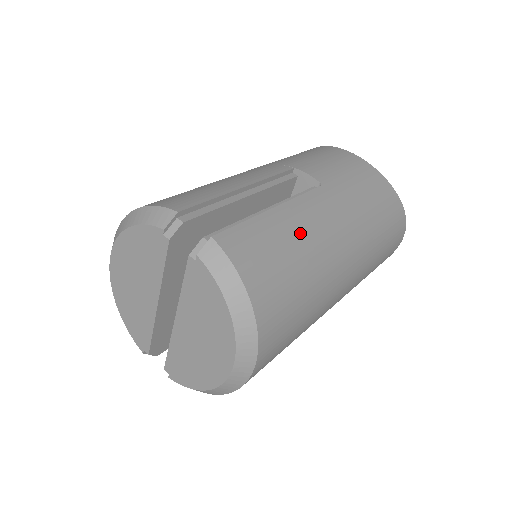
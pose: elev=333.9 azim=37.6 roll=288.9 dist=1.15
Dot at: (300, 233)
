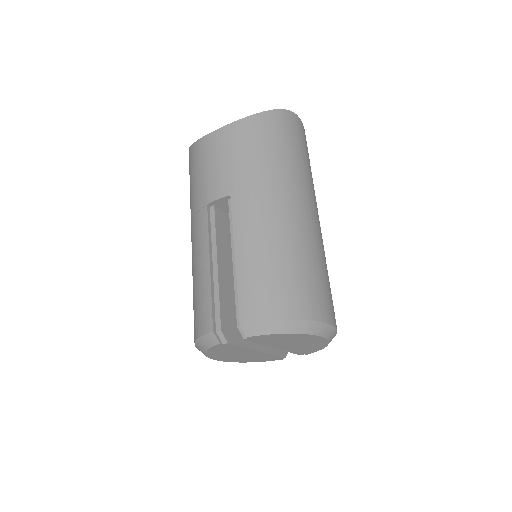
Dot at: (261, 248)
